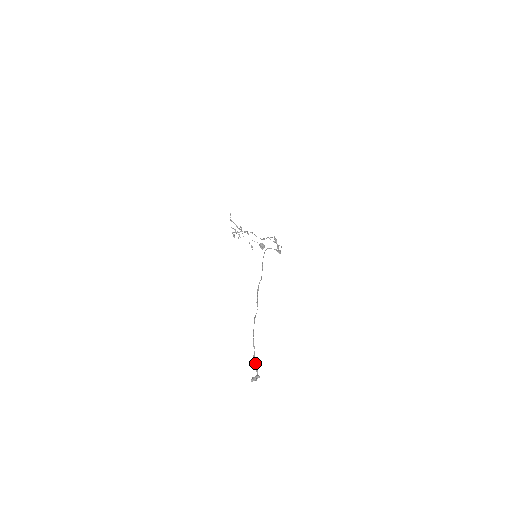
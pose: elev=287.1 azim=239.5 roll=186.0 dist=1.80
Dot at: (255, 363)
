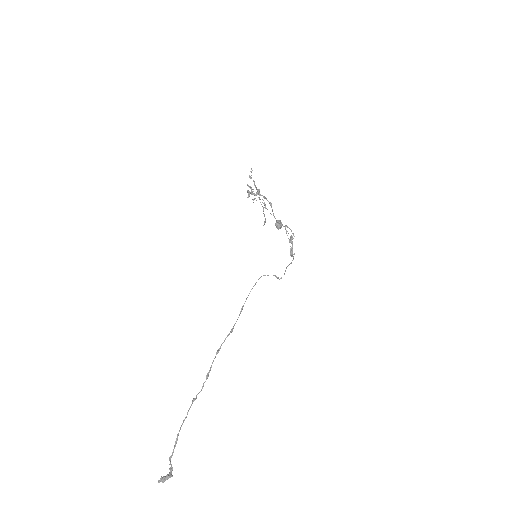
Dot at: (170, 463)
